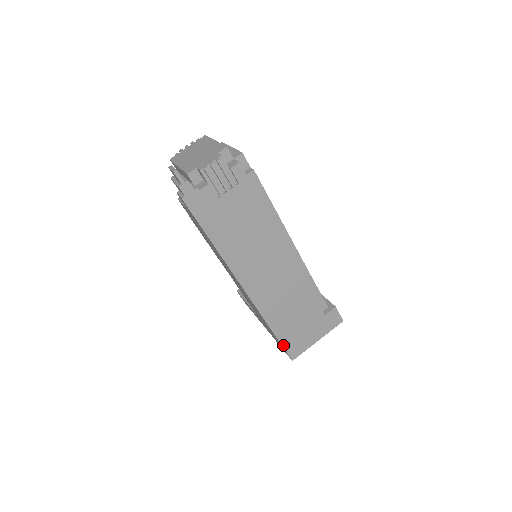
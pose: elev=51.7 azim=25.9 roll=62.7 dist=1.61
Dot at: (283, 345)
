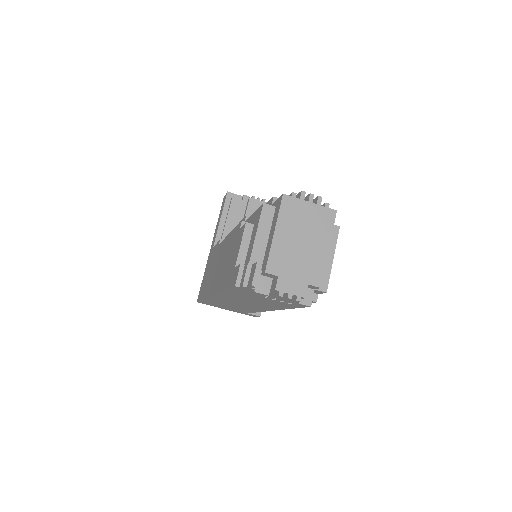
Dot at: (201, 301)
